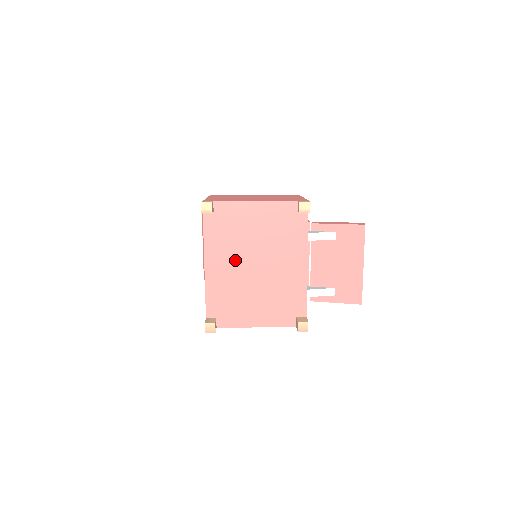
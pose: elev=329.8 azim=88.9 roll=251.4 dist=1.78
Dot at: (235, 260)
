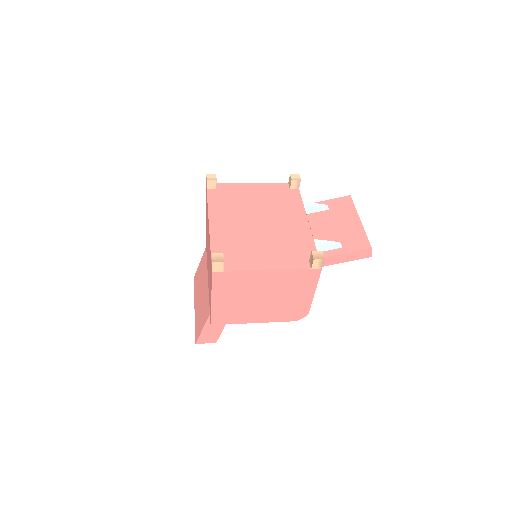
Dot at: (239, 219)
